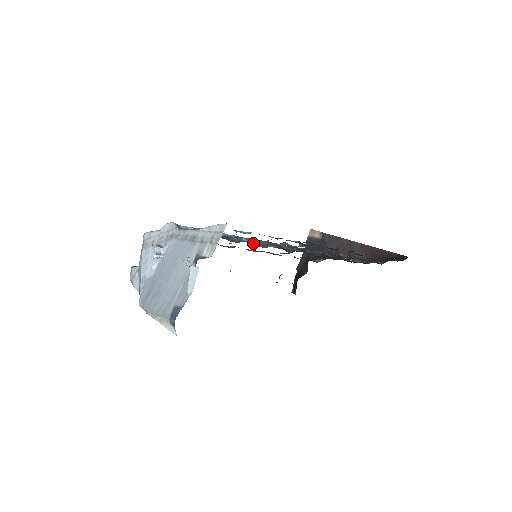
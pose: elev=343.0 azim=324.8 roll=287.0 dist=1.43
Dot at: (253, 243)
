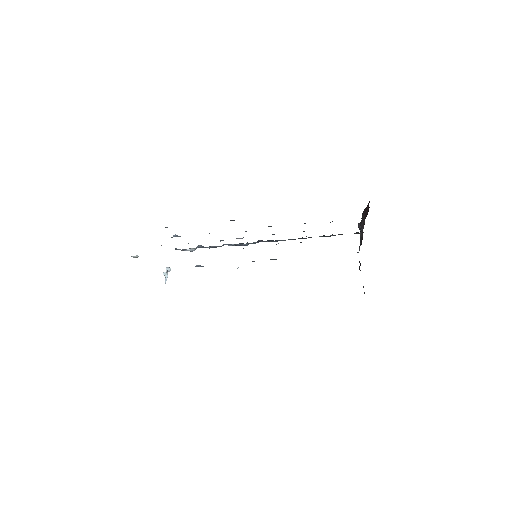
Dot at: occluded
